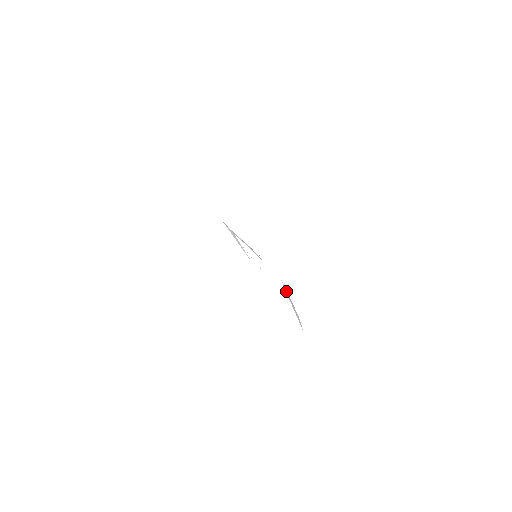
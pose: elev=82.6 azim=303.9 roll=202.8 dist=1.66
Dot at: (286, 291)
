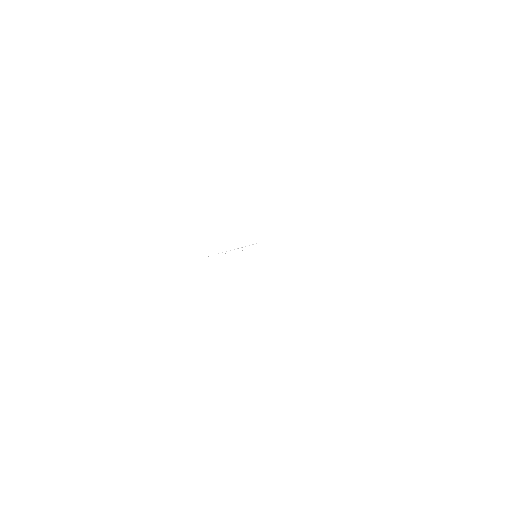
Dot at: occluded
